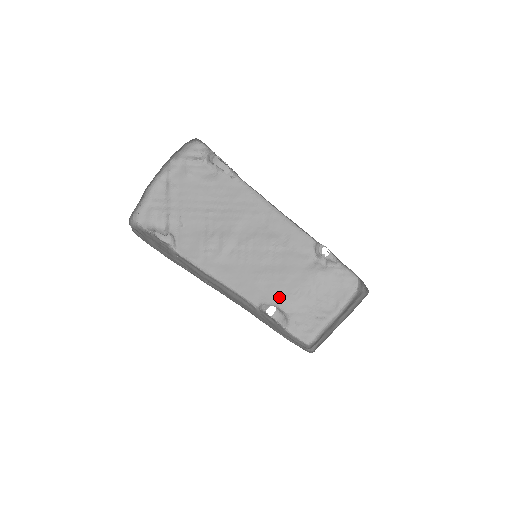
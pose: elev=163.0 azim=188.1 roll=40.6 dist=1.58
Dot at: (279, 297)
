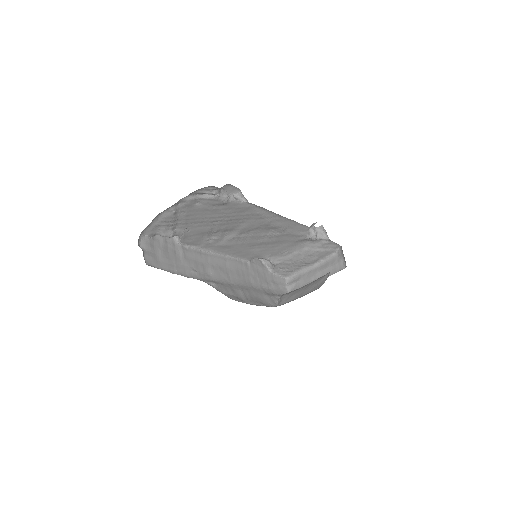
Dot at: (269, 255)
